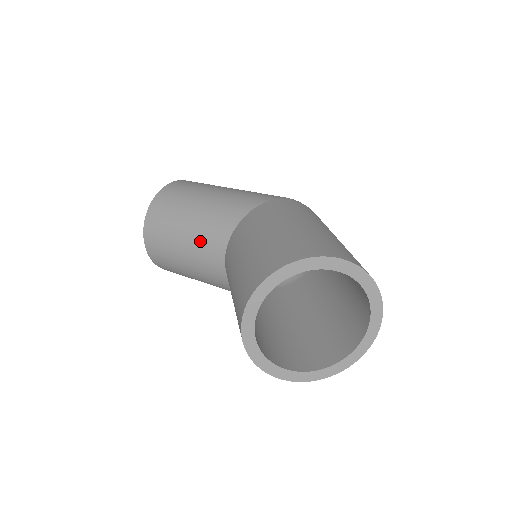
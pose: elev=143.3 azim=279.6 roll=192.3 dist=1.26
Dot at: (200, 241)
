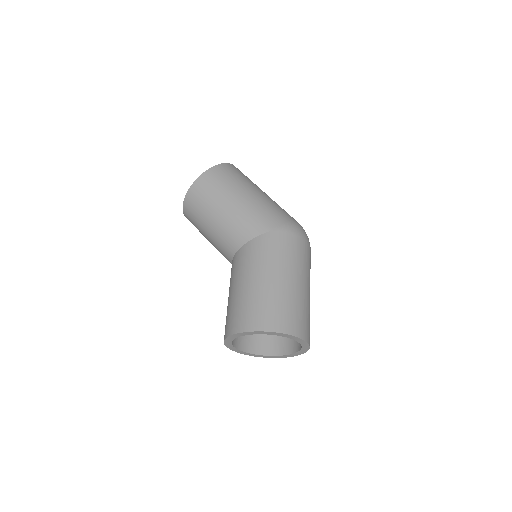
Dot at: (218, 241)
